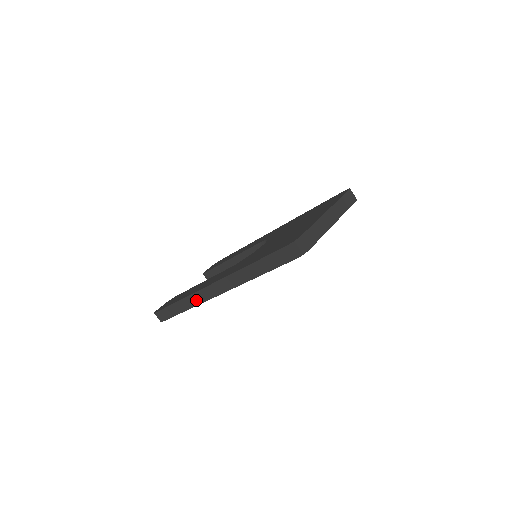
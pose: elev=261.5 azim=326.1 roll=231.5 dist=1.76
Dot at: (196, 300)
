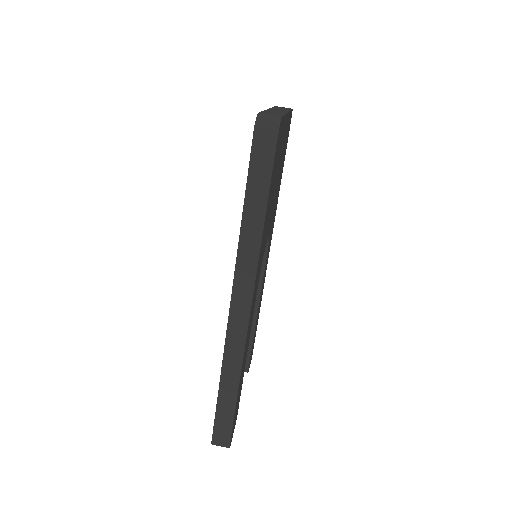
Dot at: (235, 354)
